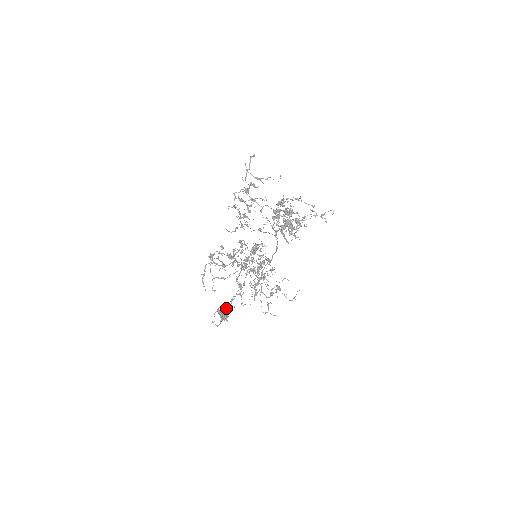
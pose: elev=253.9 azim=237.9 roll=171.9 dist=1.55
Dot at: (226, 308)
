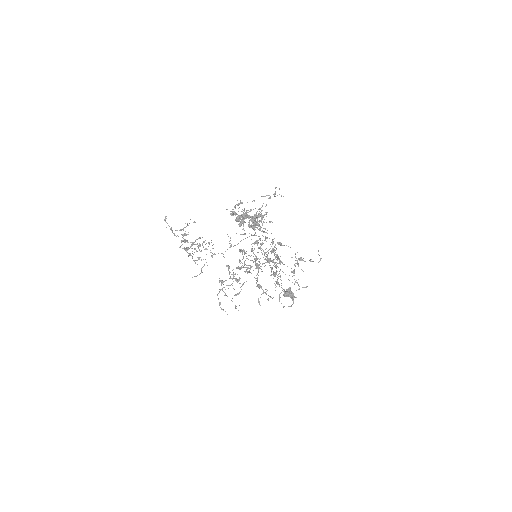
Dot at: (287, 289)
